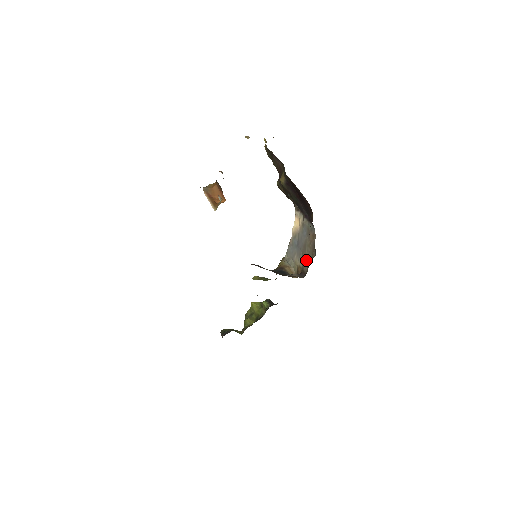
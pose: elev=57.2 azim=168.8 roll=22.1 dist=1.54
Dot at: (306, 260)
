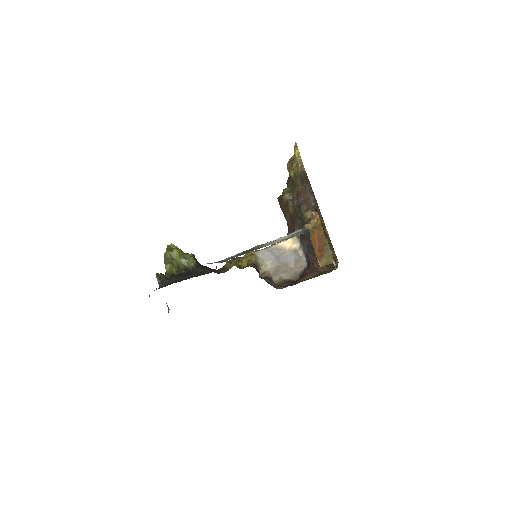
Dot at: (281, 274)
